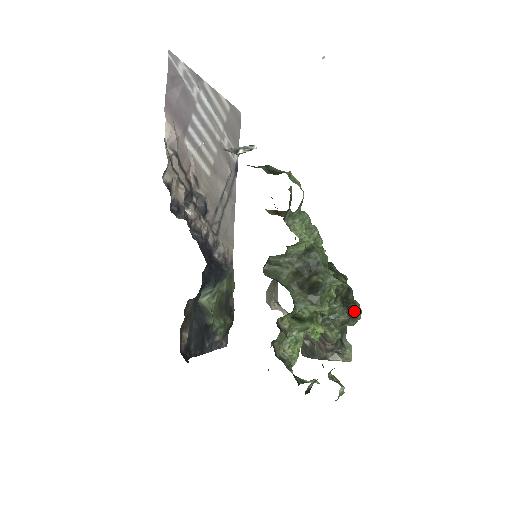
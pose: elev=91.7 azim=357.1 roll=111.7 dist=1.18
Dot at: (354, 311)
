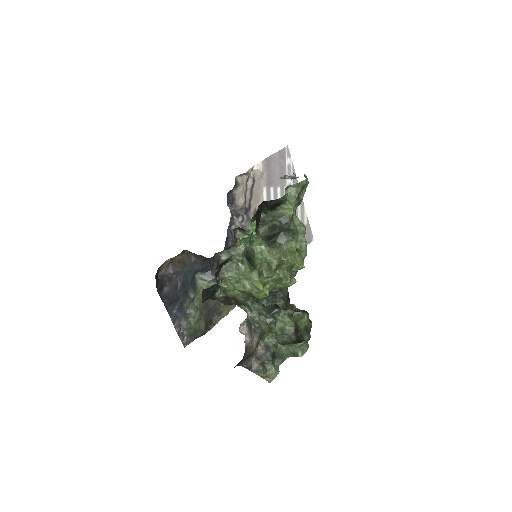
Dot at: (300, 341)
